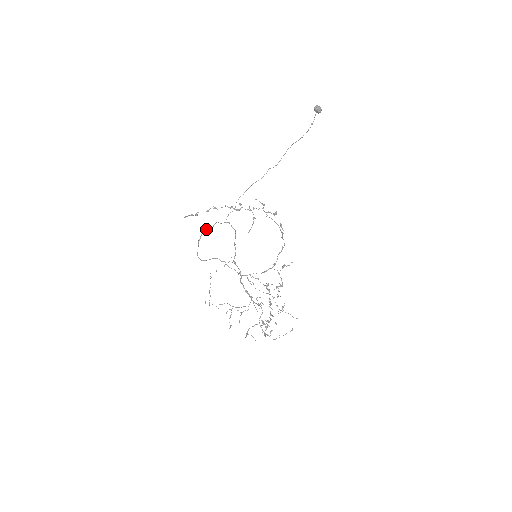
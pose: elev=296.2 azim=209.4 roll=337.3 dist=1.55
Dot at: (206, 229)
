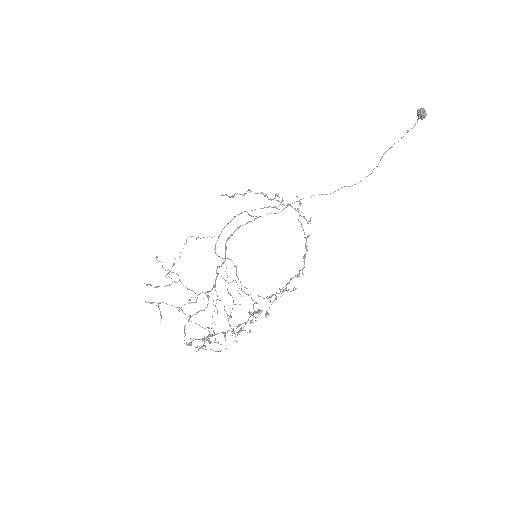
Dot at: (235, 216)
